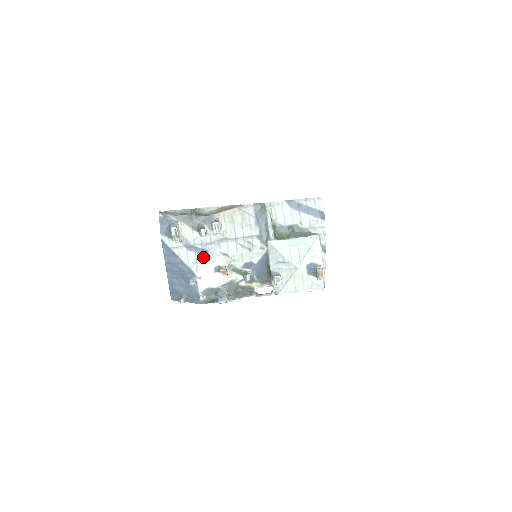
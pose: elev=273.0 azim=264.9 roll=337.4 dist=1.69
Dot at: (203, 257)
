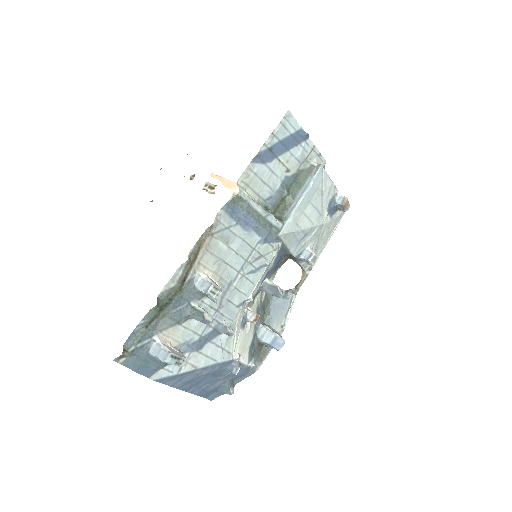
Dot at: (225, 336)
